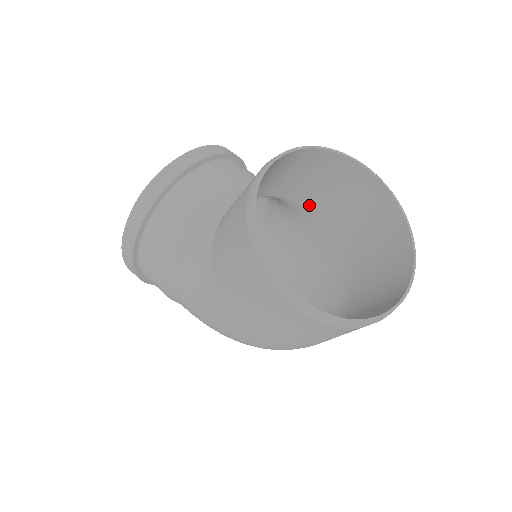
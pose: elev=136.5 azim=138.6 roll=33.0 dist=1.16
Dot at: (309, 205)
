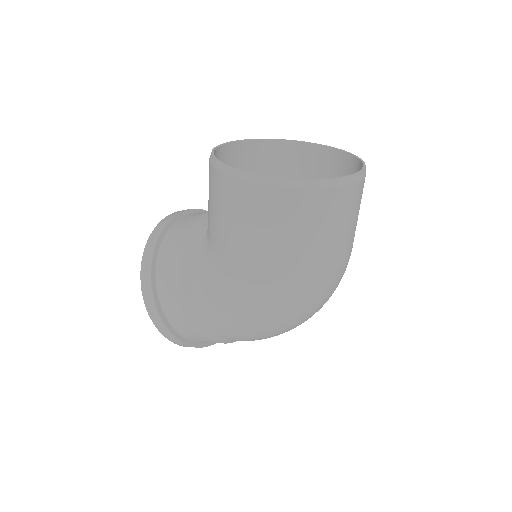
Dot at: occluded
